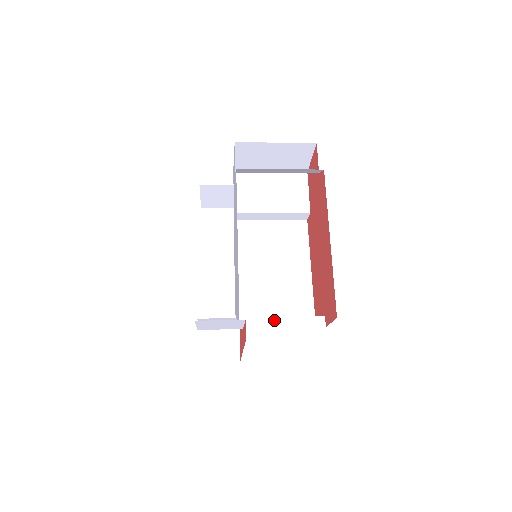
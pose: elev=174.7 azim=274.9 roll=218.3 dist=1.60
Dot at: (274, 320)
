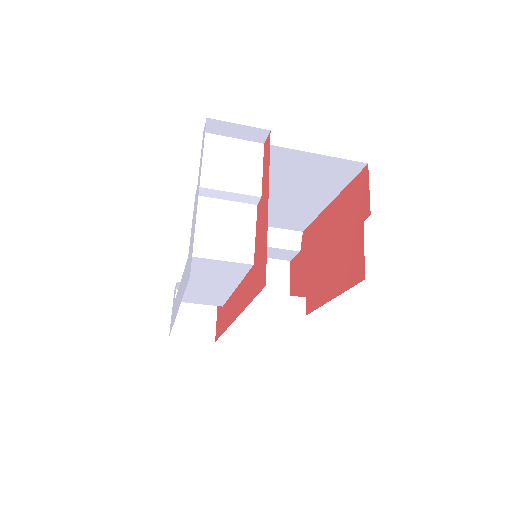
Dot at: occluded
